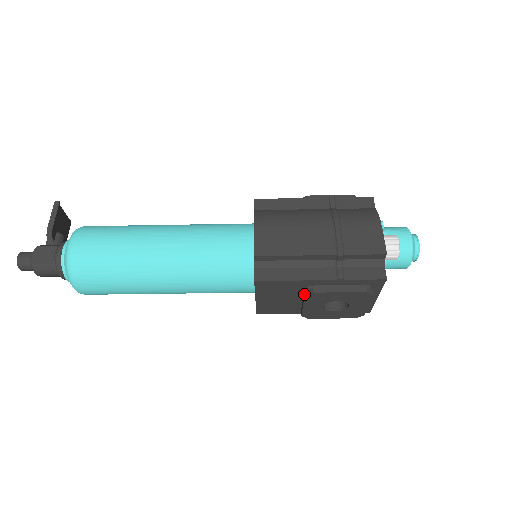
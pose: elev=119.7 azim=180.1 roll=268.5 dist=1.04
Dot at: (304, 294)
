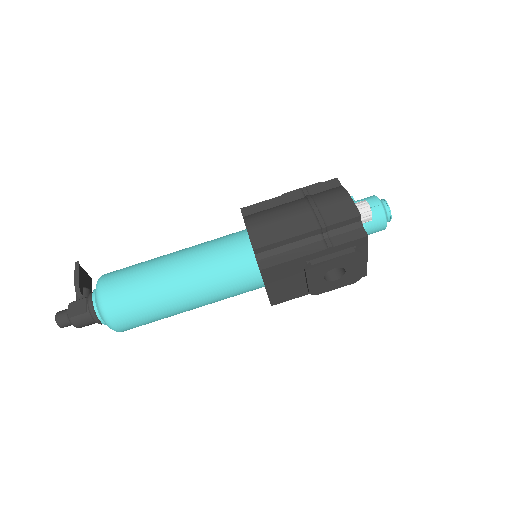
Dot at: (304, 270)
